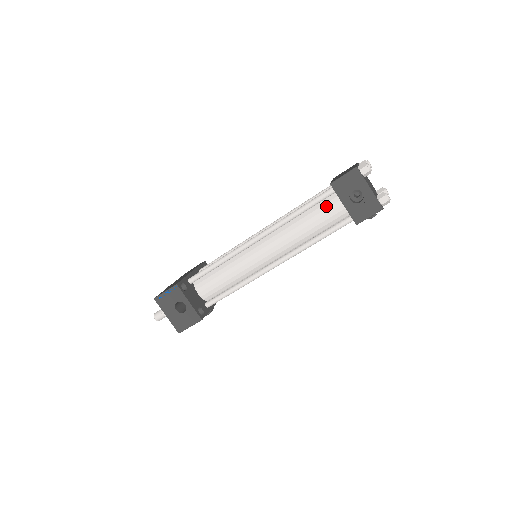
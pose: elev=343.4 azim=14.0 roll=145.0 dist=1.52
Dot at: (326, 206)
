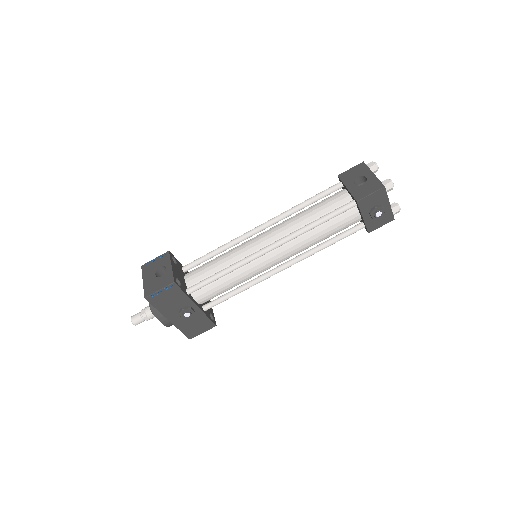
Dot at: (332, 197)
